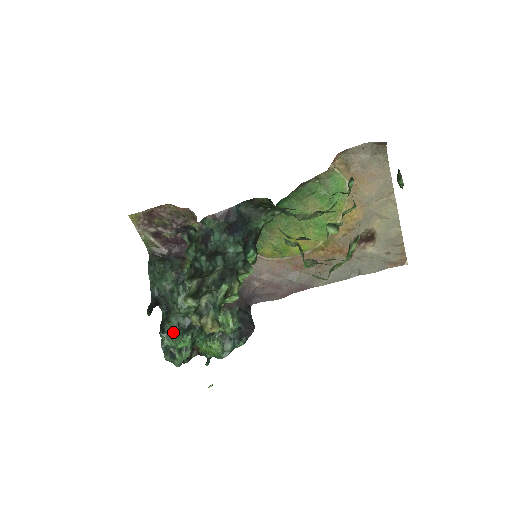
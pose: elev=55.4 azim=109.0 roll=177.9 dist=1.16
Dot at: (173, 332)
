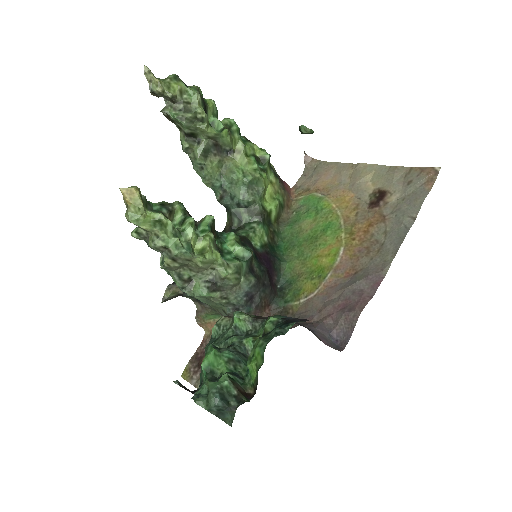
Dot at: occluded
